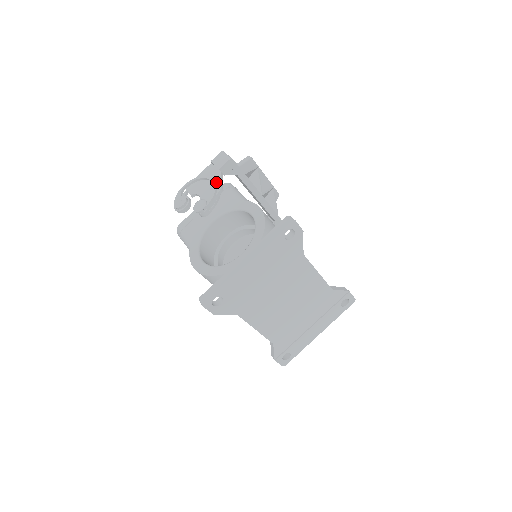
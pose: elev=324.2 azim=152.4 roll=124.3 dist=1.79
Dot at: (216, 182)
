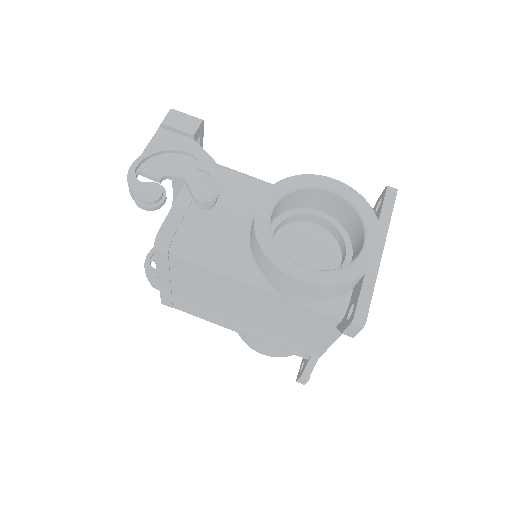
Dot at: (199, 155)
